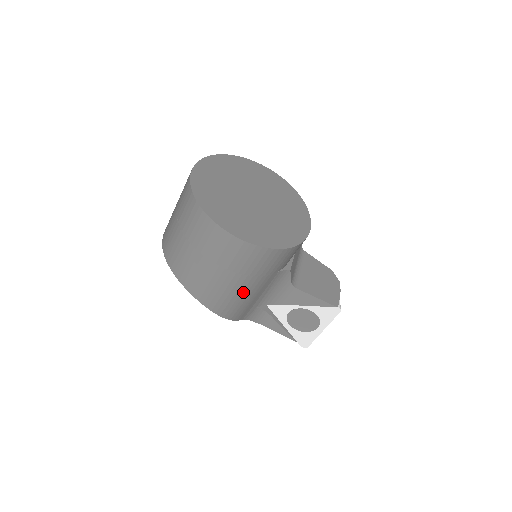
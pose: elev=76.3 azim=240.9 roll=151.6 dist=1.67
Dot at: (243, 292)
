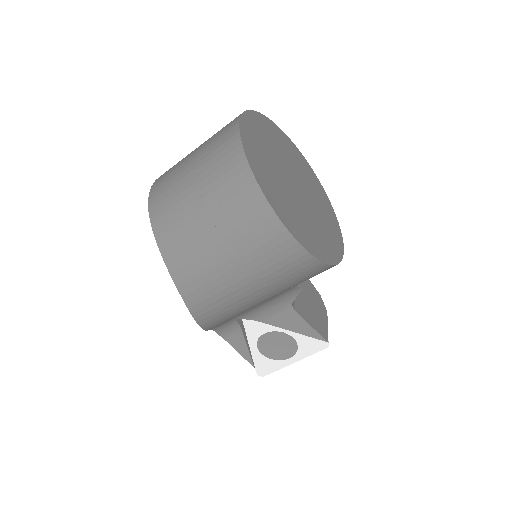
Dot at: (246, 302)
